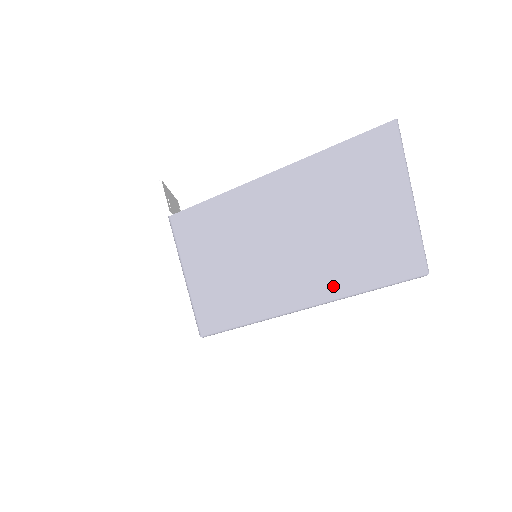
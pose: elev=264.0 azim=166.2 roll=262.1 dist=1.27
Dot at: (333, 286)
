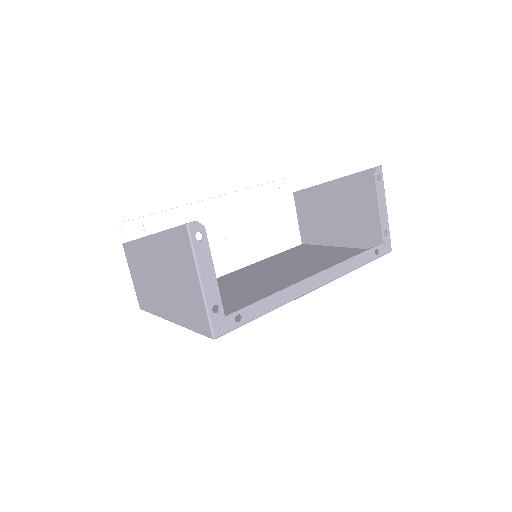
Dot at: (175, 316)
